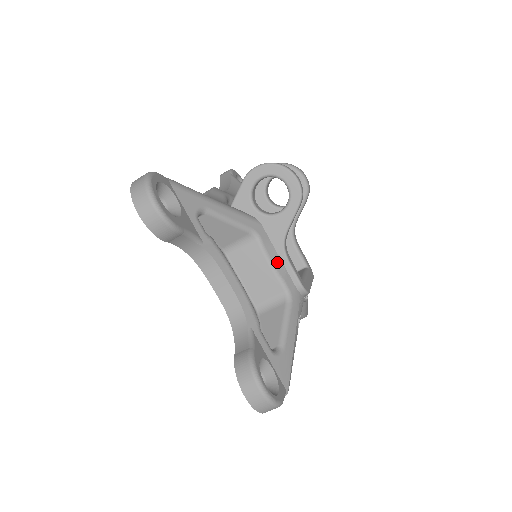
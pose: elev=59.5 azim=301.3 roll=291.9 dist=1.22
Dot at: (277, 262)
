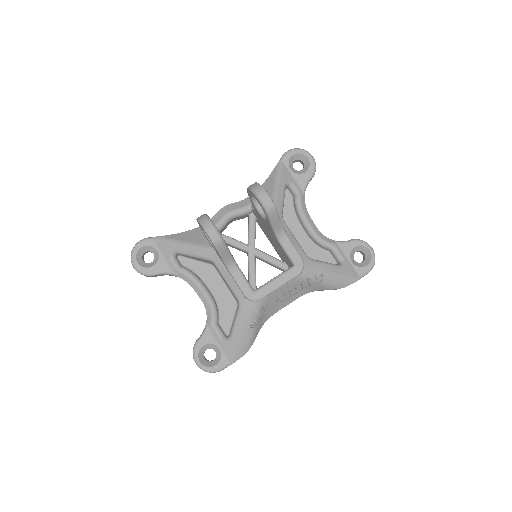
Dot at: (230, 280)
